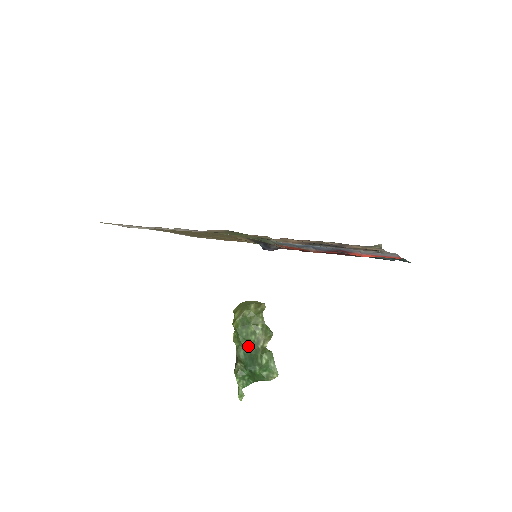
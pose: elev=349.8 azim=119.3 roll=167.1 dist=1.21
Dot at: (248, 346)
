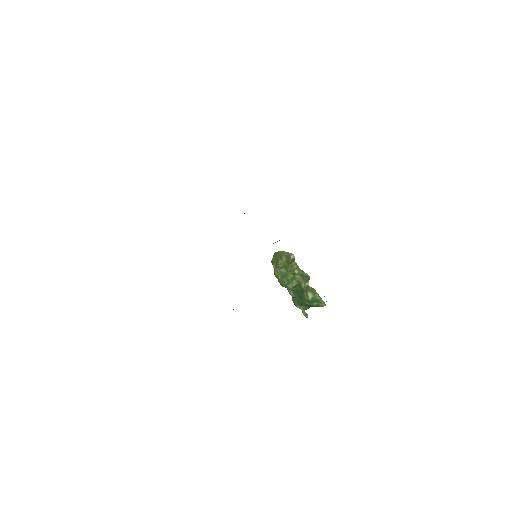
Dot at: (293, 289)
